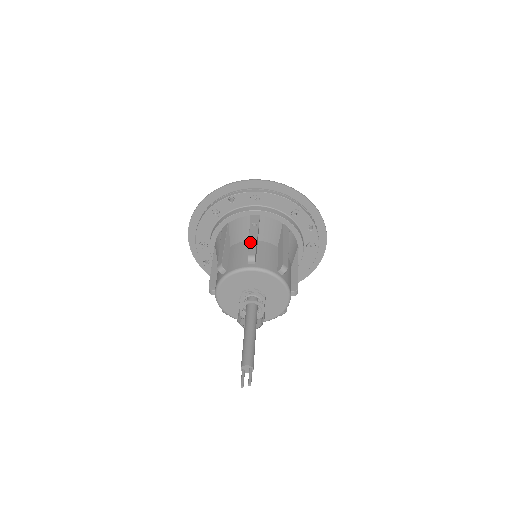
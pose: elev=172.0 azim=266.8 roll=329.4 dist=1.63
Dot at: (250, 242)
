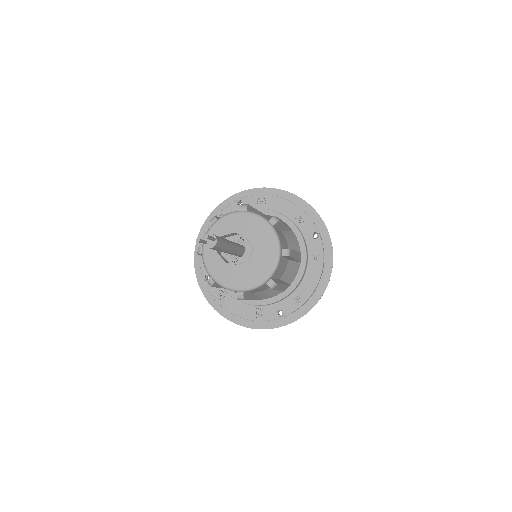
Dot at: occluded
